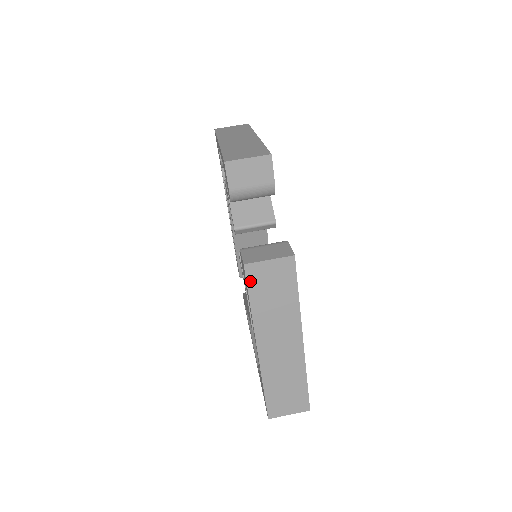
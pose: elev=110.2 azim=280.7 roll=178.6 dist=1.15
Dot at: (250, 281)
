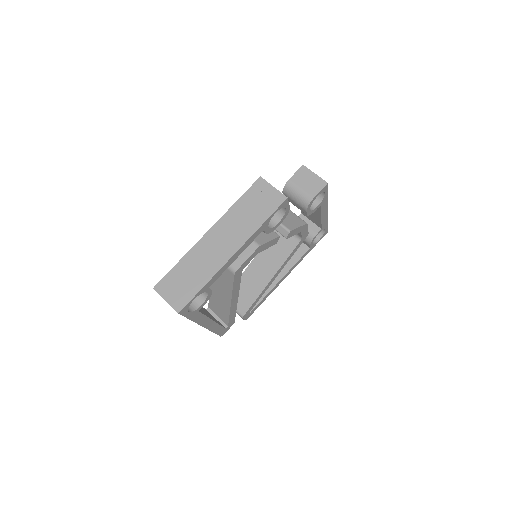
Dot at: (253, 188)
